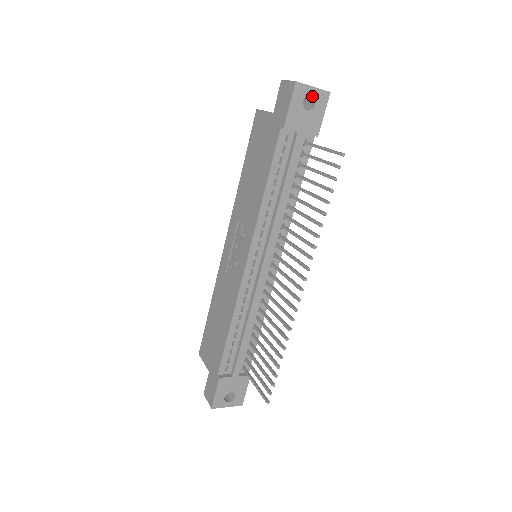
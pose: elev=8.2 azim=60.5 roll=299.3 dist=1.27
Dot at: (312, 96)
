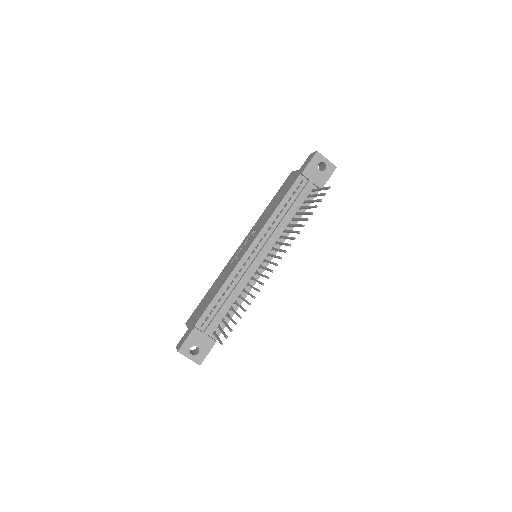
Dot at: (325, 165)
